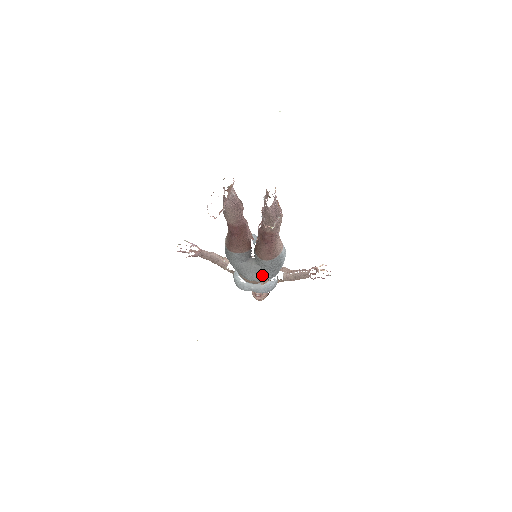
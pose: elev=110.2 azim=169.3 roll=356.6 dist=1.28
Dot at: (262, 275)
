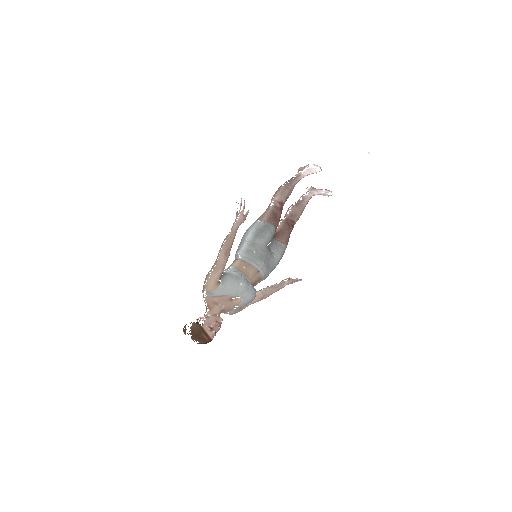
Dot at: (270, 266)
